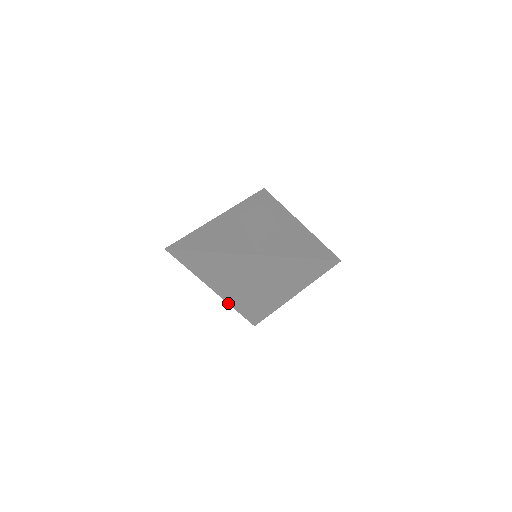
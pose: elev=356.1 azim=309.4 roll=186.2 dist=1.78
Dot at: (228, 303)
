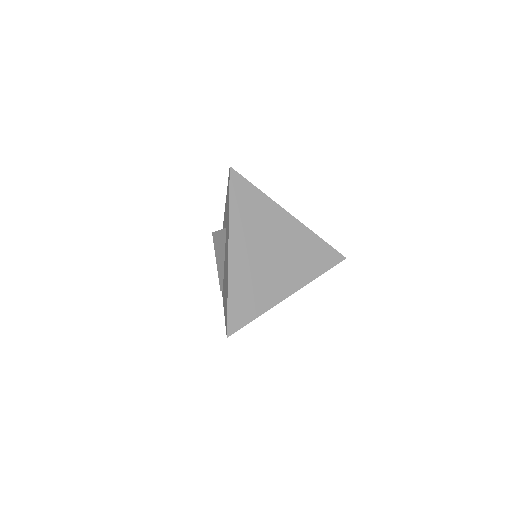
Dot at: (228, 277)
